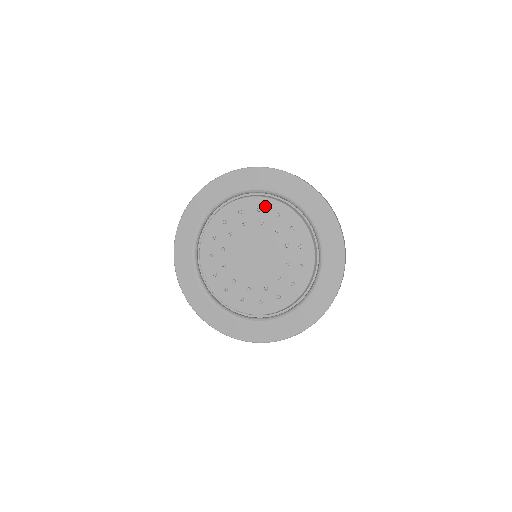
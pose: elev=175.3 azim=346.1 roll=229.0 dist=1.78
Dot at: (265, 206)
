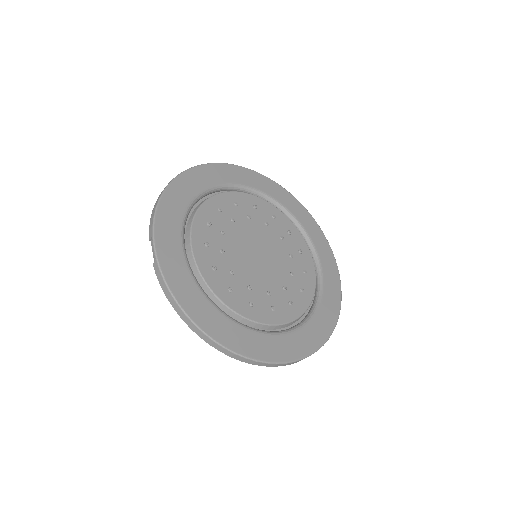
Dot at: (220, 203)
